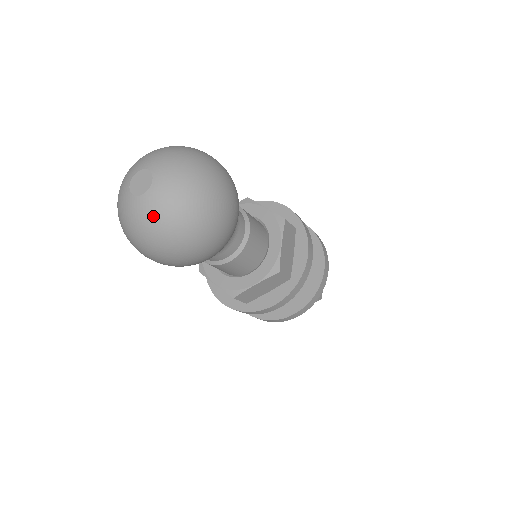
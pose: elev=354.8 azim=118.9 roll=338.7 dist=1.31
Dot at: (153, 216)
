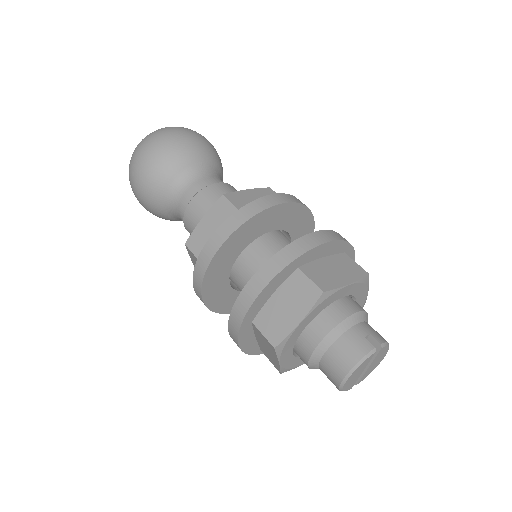
Dot at: occluded
